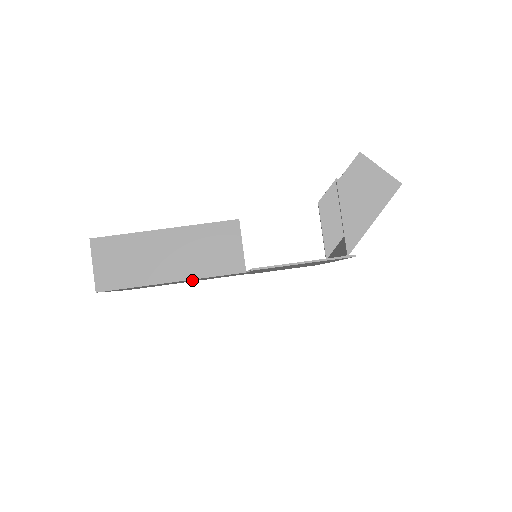
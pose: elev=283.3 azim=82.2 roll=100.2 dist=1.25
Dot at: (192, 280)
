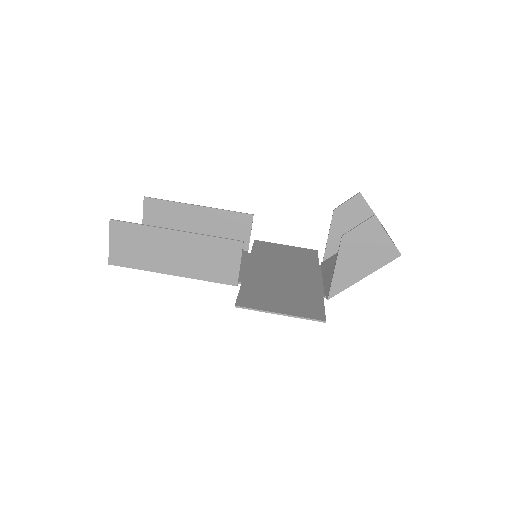
Dot at: occluded
